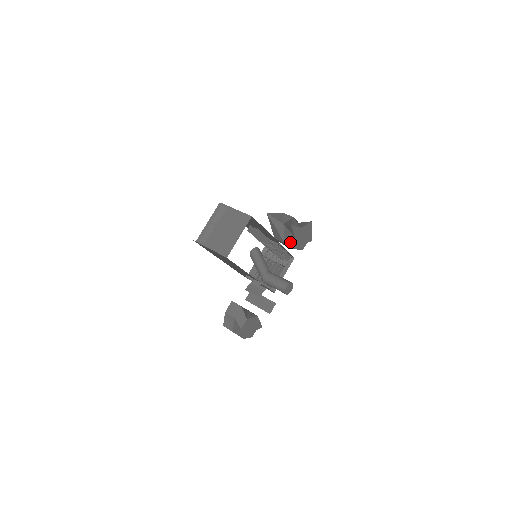
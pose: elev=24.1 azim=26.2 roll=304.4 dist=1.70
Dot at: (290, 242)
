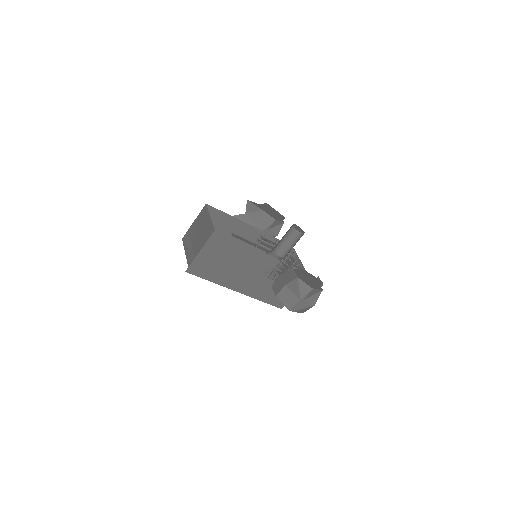
Dot at: (266, 221)
